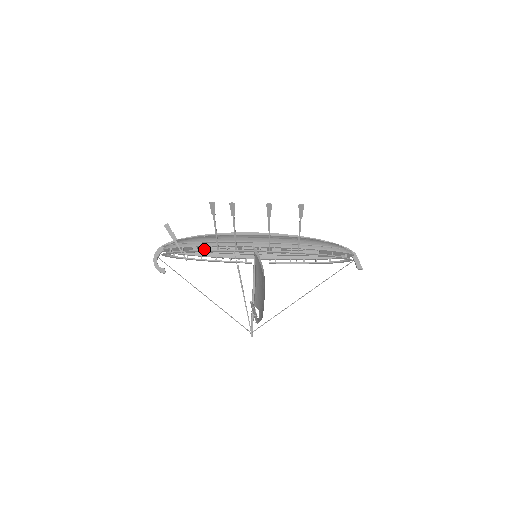
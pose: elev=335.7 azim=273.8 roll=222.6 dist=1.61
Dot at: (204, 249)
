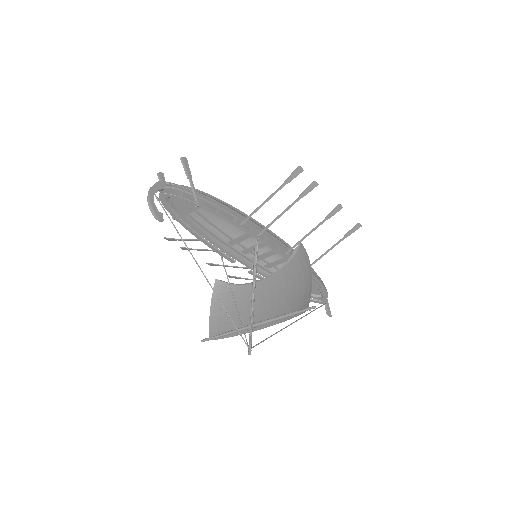
Dot at: (196, 217)
